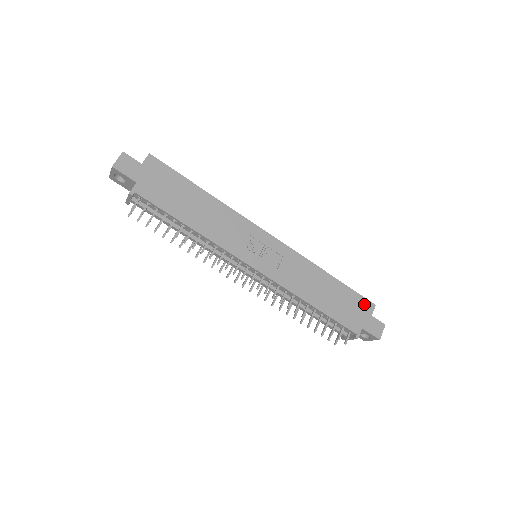
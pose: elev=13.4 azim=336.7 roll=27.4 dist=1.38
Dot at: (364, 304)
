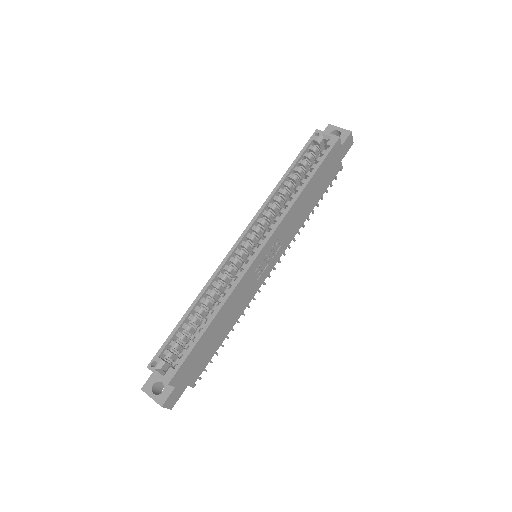
Dot at: (334, 152)
